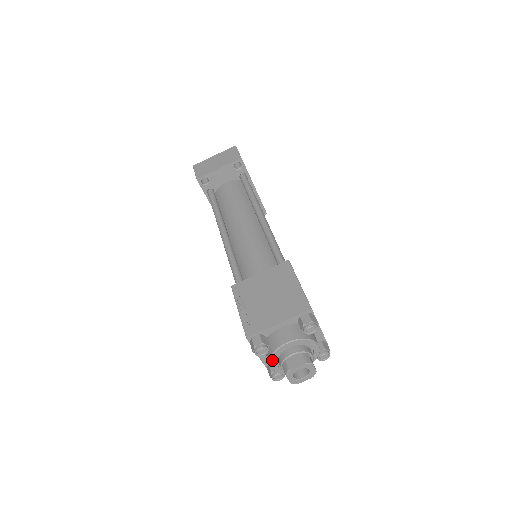
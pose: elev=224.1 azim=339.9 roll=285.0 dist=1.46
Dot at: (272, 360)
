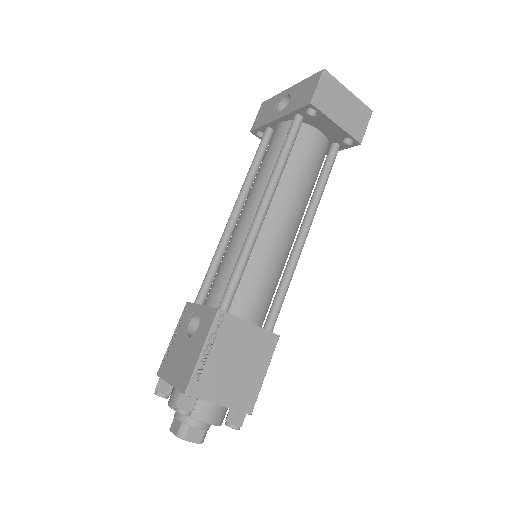
Dot at: occluded
